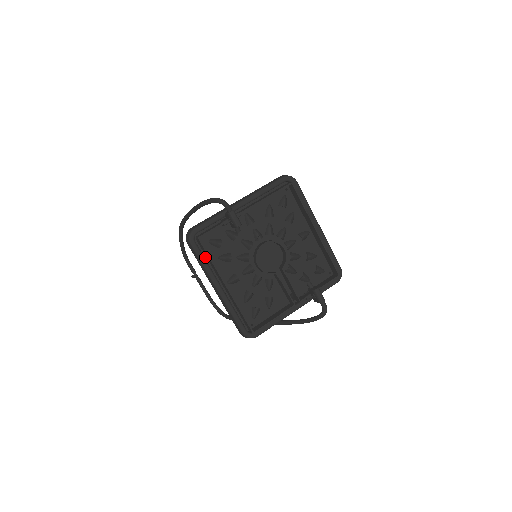
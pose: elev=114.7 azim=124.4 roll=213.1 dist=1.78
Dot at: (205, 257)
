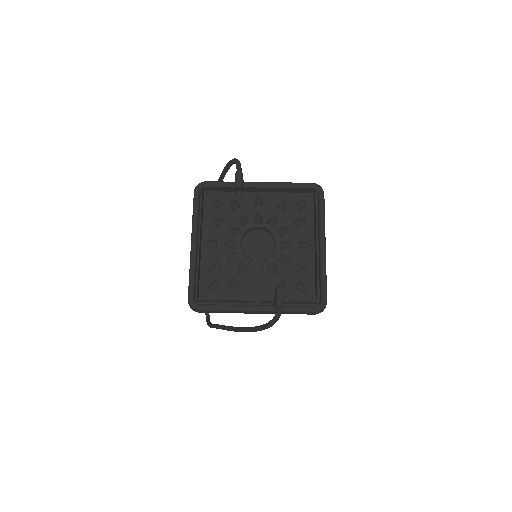
Dot at: occluded
